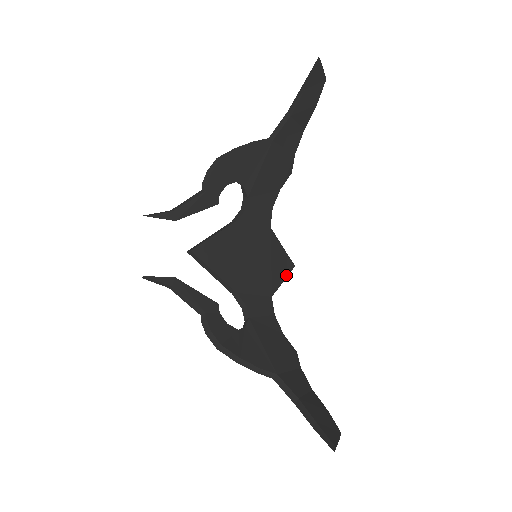
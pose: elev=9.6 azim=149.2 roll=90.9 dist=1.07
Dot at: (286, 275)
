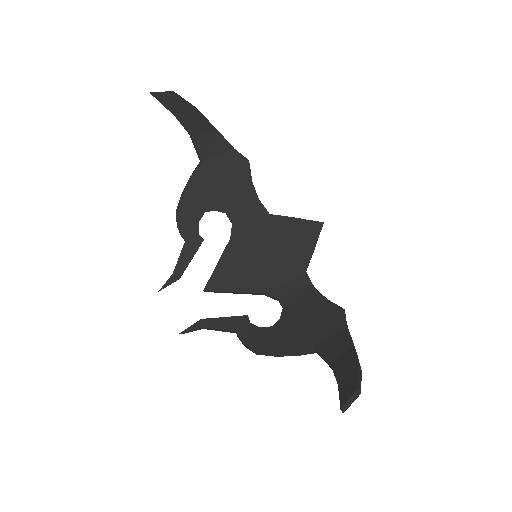
Dot at: (316, 239)
